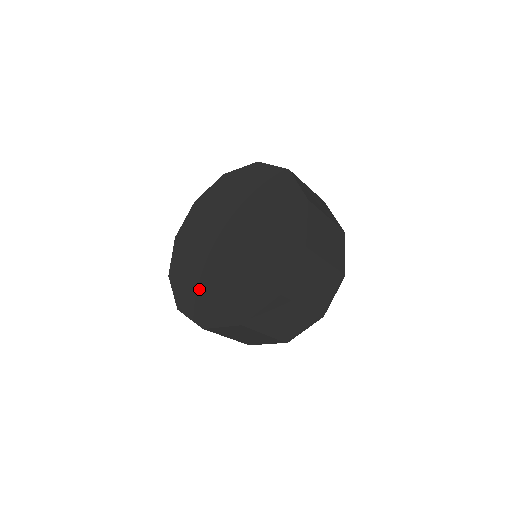
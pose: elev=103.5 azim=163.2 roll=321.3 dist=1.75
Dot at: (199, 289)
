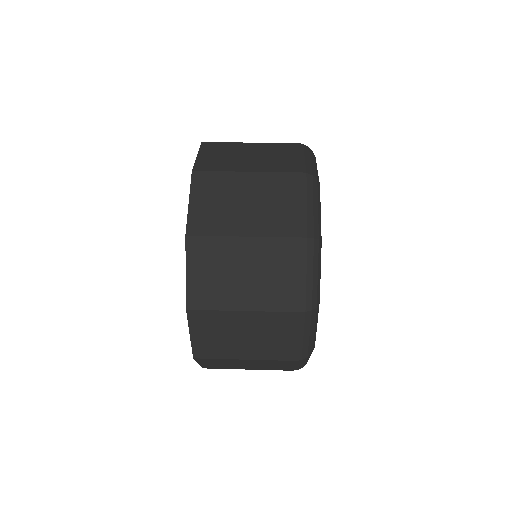
Dot at: occluded
